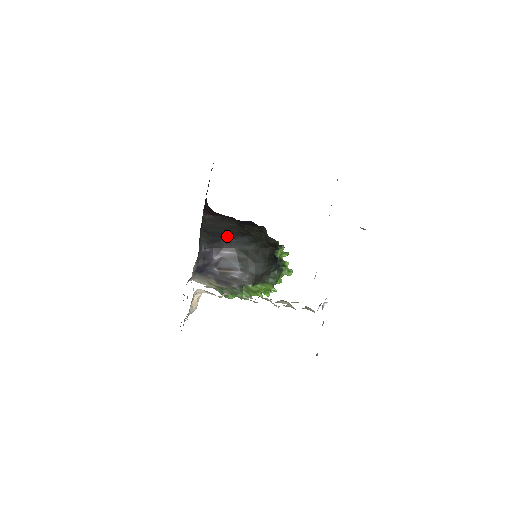
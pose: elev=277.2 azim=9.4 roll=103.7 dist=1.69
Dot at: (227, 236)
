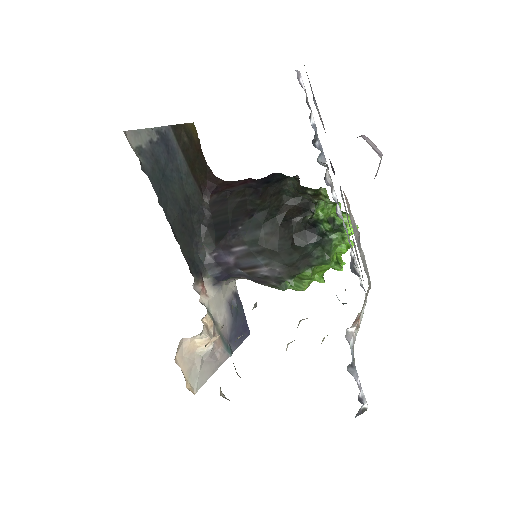
Dot at: (233, 224)
